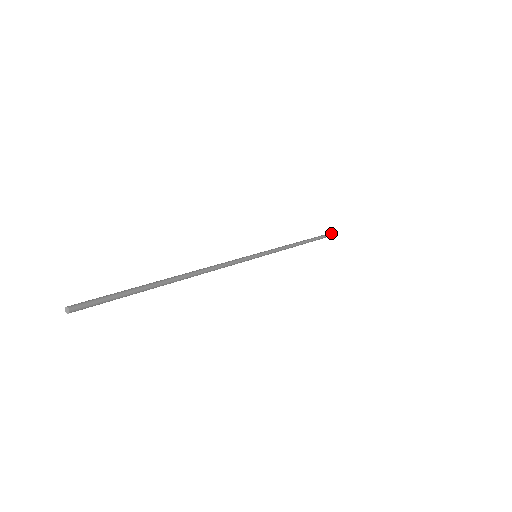
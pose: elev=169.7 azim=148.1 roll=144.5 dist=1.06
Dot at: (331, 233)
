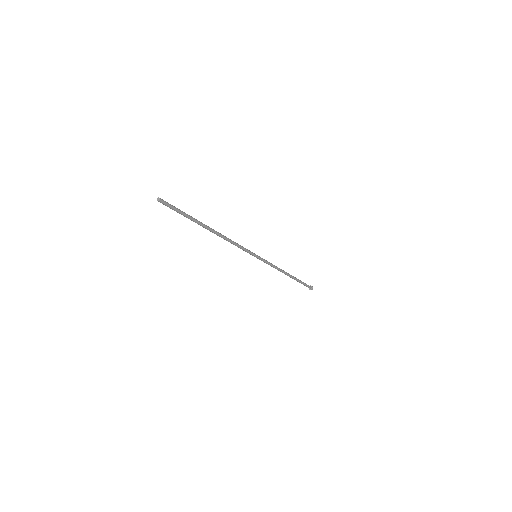
Dot at: (309, 286)
